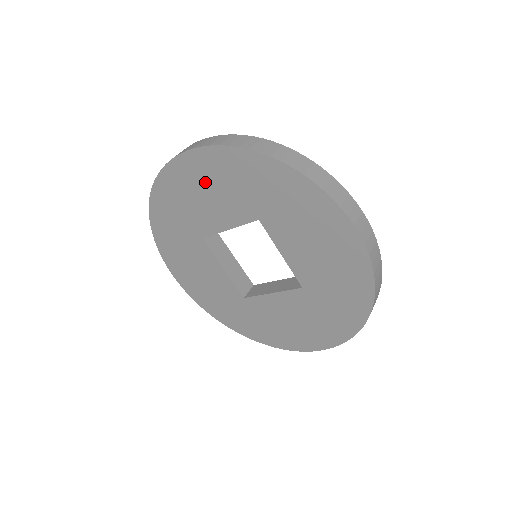
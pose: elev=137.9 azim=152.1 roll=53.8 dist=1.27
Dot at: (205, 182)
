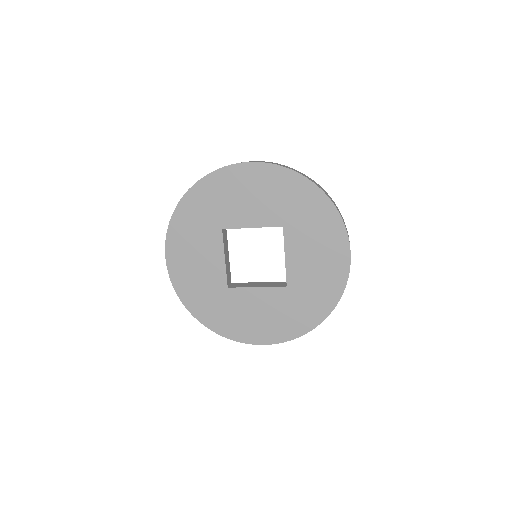
Dot at: (256, 188)
